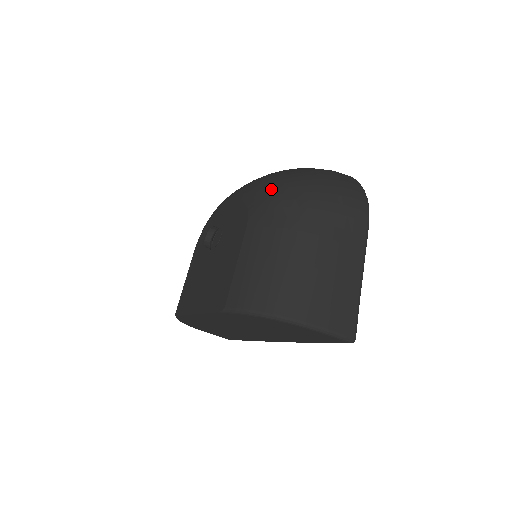
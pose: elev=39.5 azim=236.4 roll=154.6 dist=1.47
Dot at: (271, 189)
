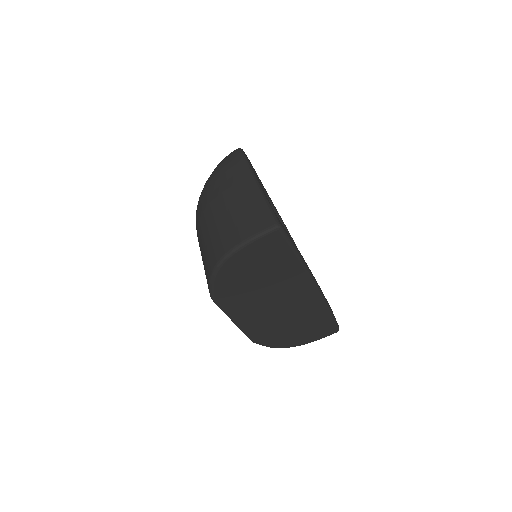
Dot at: occluded
